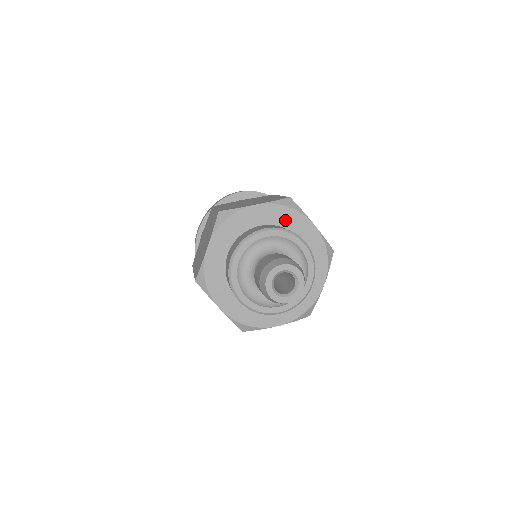
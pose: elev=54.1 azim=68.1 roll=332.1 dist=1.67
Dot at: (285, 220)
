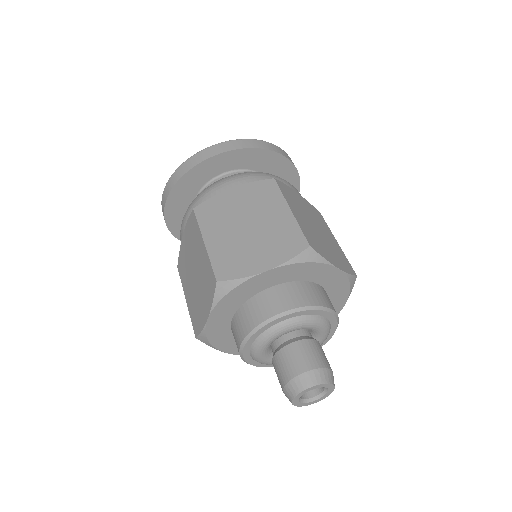
Dot at: (335, 293)
